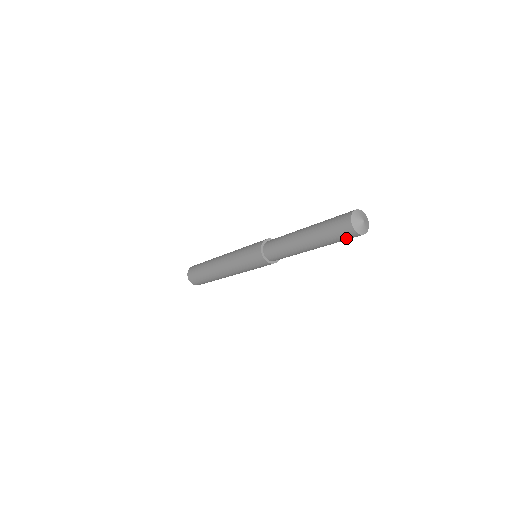
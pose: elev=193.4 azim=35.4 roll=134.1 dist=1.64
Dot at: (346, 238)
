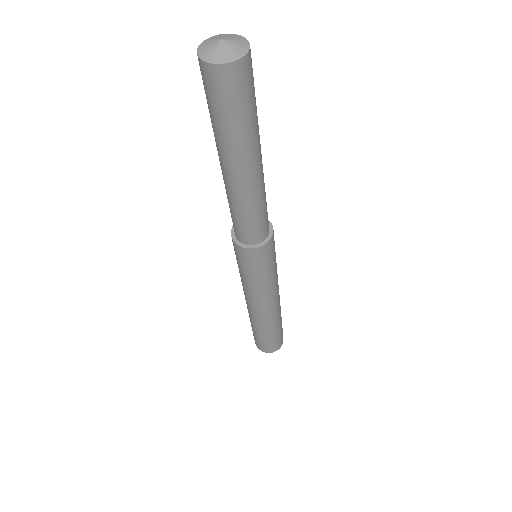
Dot at: (232, 96)
